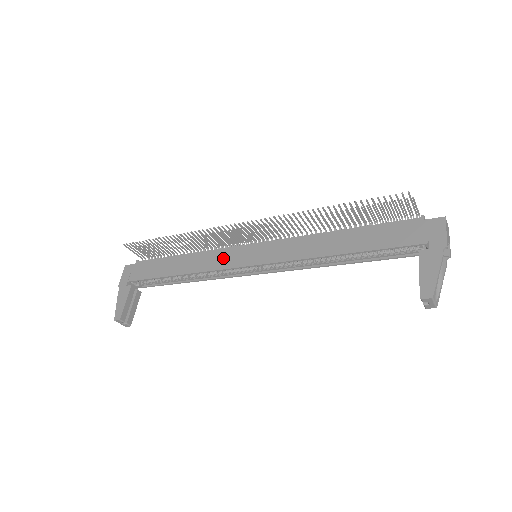
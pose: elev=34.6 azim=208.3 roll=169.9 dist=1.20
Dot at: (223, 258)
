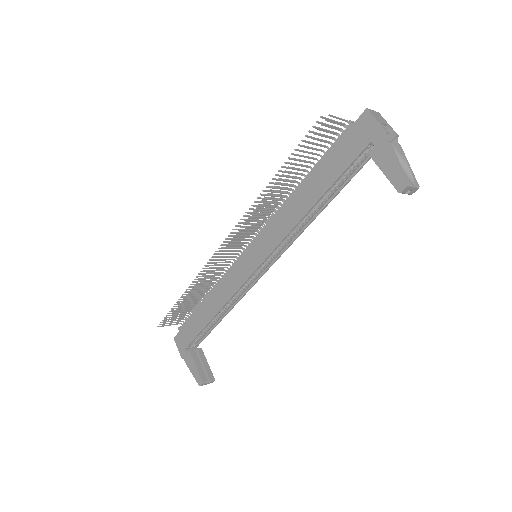
Dot at: (234, 278)
